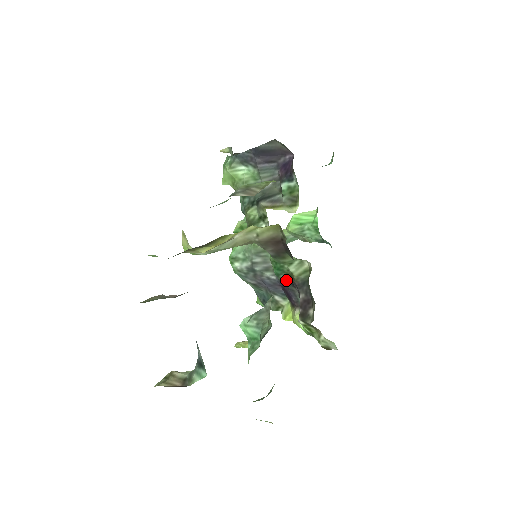
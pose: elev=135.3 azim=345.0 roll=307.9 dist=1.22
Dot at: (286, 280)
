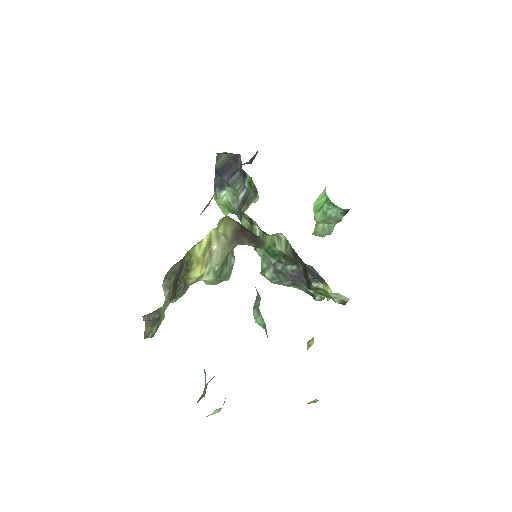
Dot at: (288, 262)
